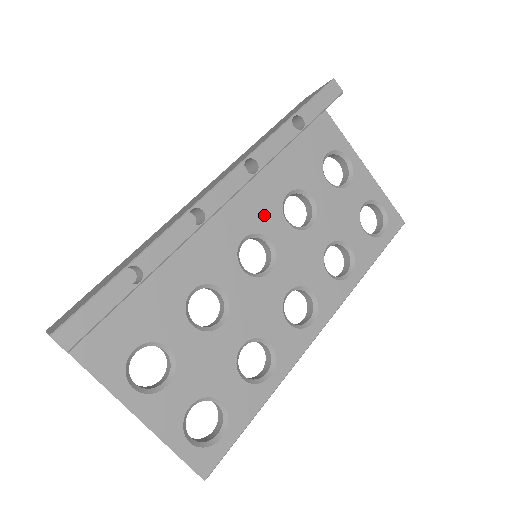
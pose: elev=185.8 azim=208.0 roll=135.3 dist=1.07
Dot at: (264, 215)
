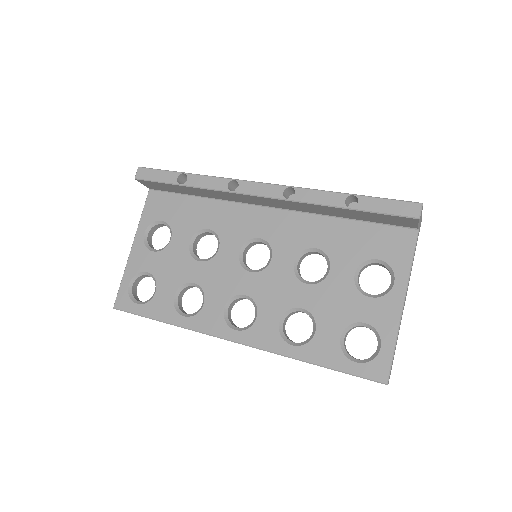
Dot at: (286, 241)
